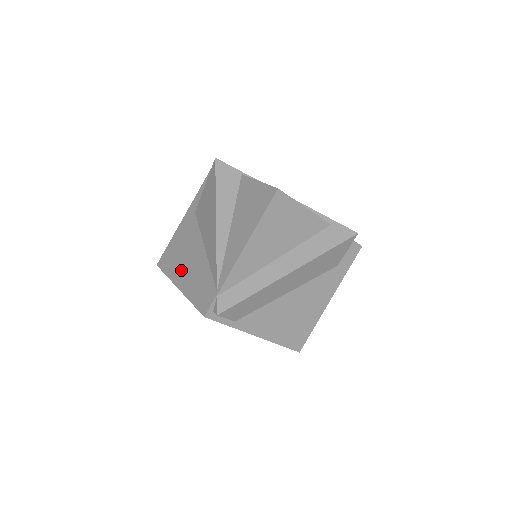
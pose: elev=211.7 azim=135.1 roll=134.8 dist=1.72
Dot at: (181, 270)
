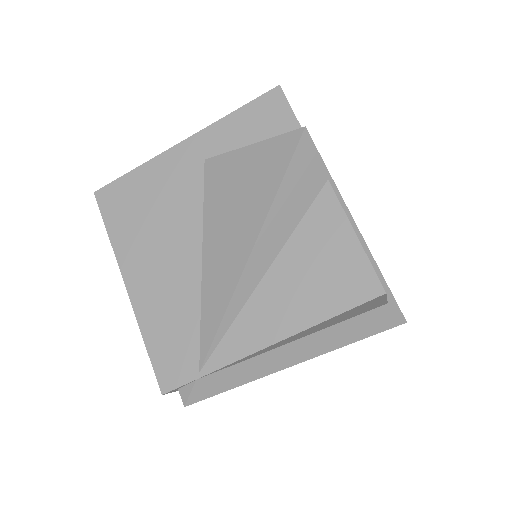
Dot at: (142, 258)
